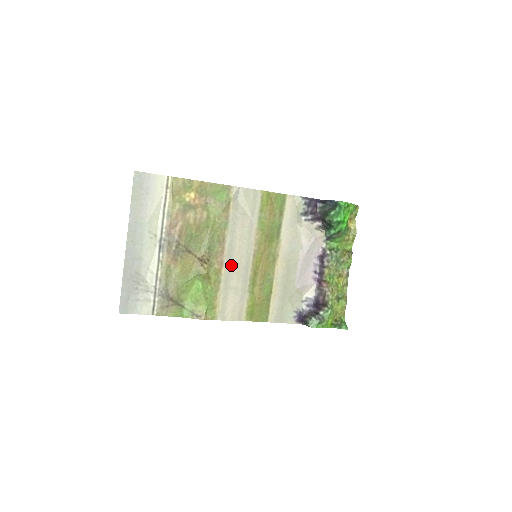
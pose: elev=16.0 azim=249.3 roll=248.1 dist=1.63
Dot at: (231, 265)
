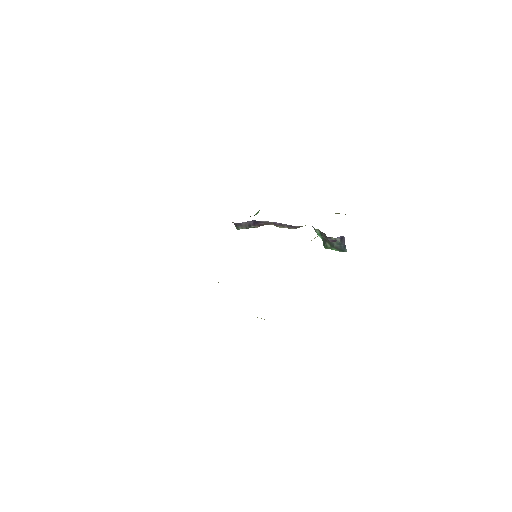
Dot at: occluded
